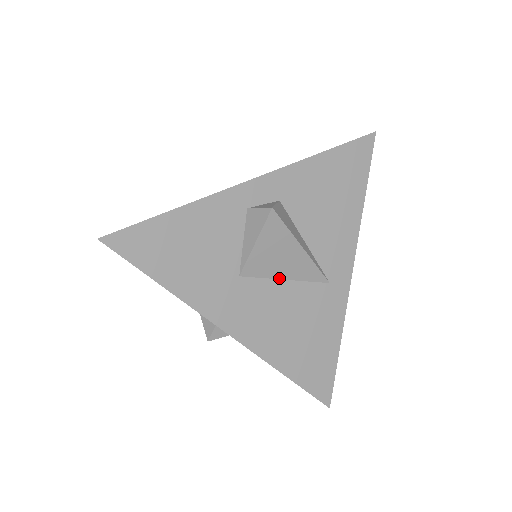
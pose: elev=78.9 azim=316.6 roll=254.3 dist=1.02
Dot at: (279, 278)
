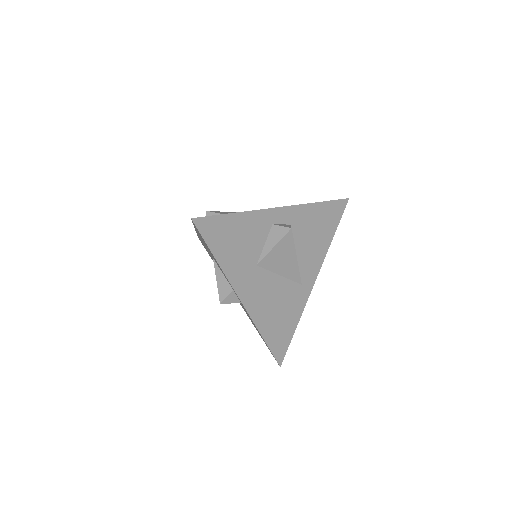
Dot at: (277, 273)
